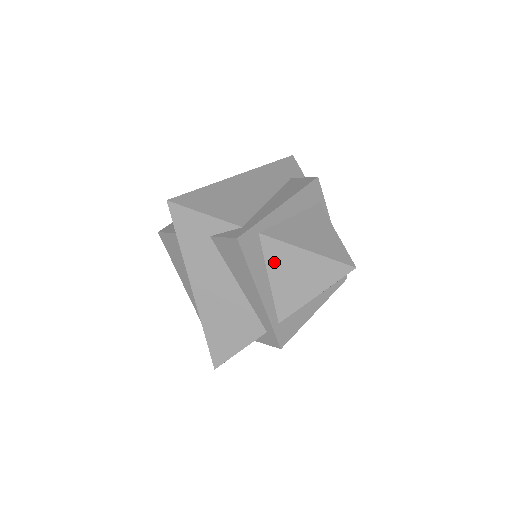
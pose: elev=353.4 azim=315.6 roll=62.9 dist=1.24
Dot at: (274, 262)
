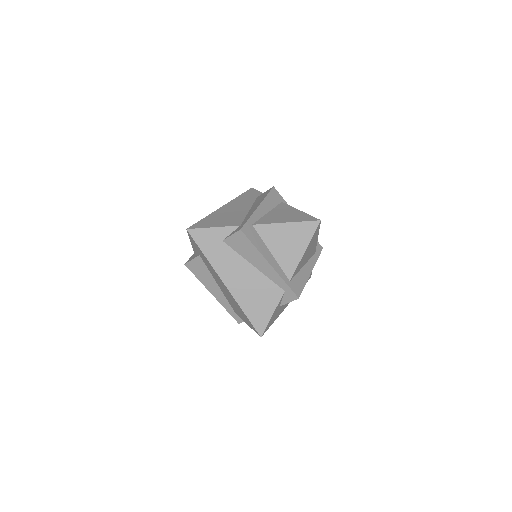
Dot at: (269, 240)
